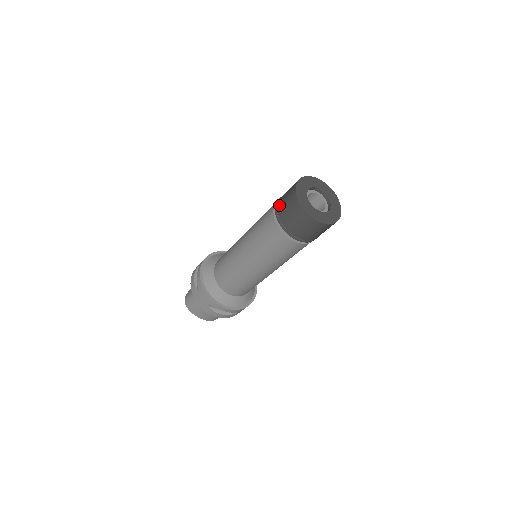
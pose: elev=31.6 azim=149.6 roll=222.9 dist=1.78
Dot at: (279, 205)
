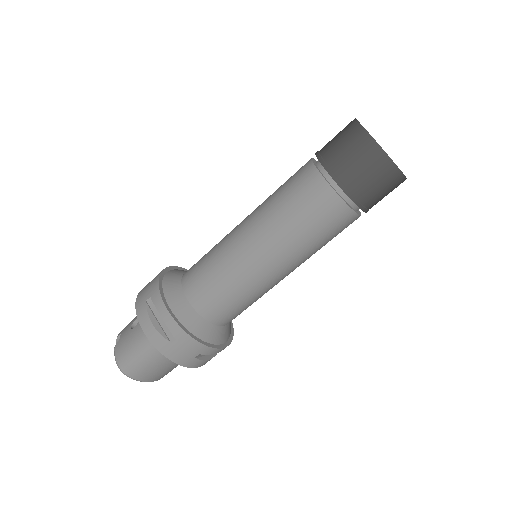
Dot at: (339, 168)
